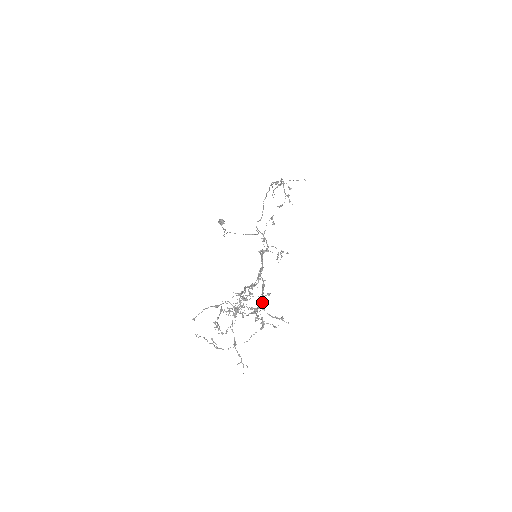
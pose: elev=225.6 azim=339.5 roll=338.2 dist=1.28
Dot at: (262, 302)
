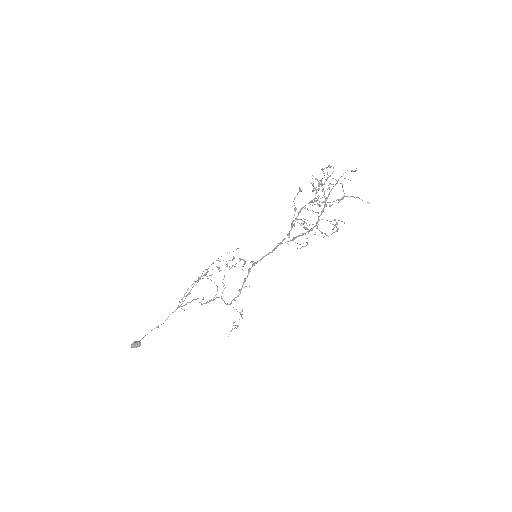
Dot at: (311, 229)
